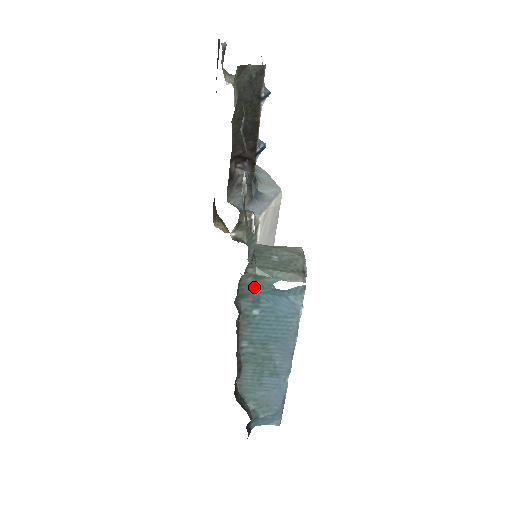
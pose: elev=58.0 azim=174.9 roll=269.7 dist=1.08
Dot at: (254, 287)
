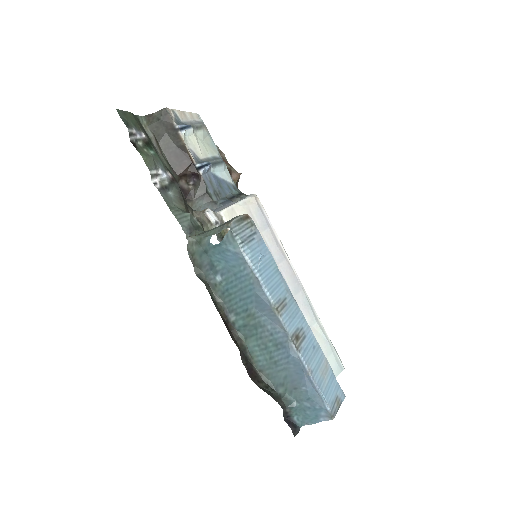
Dot at: (202, 253)
